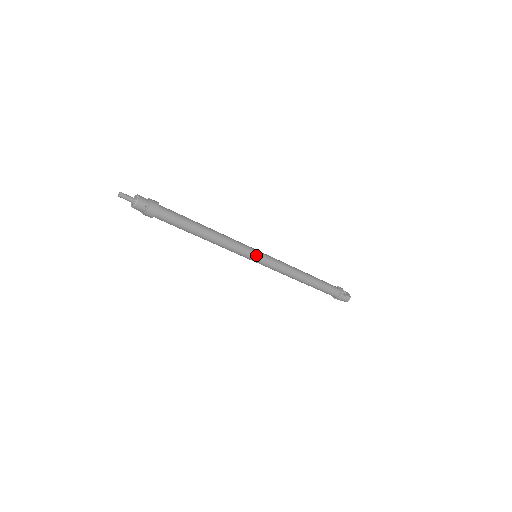
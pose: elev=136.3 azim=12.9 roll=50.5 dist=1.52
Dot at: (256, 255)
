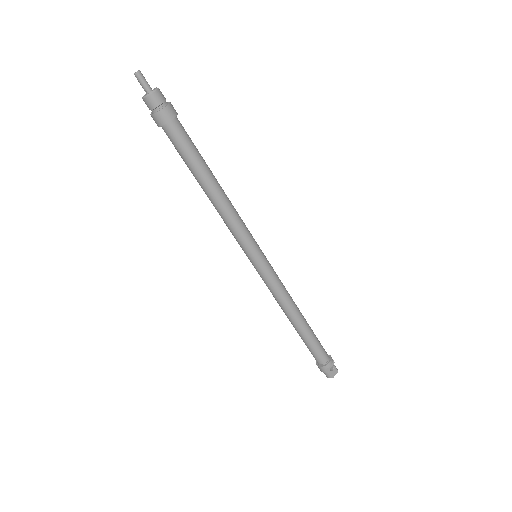
Dot at: (252, 256)
